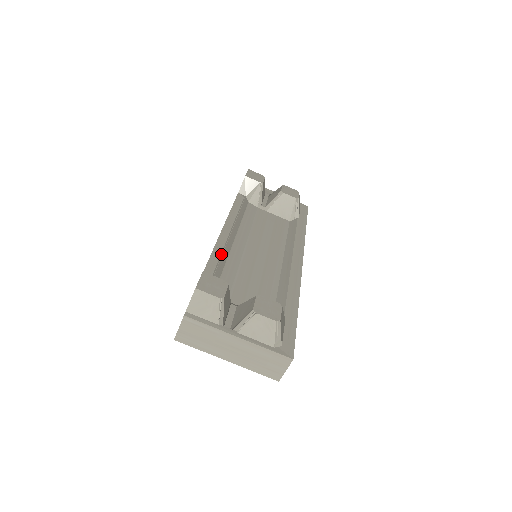
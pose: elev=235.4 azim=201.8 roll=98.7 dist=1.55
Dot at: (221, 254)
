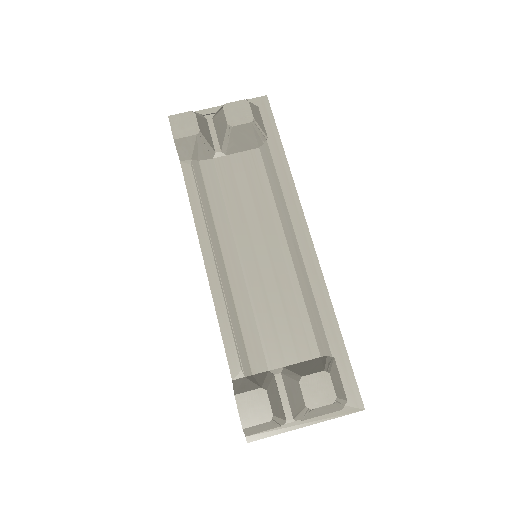
Dot at: (227, 311)
